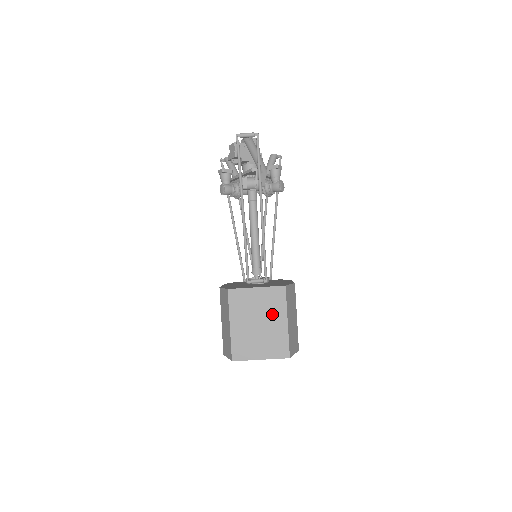
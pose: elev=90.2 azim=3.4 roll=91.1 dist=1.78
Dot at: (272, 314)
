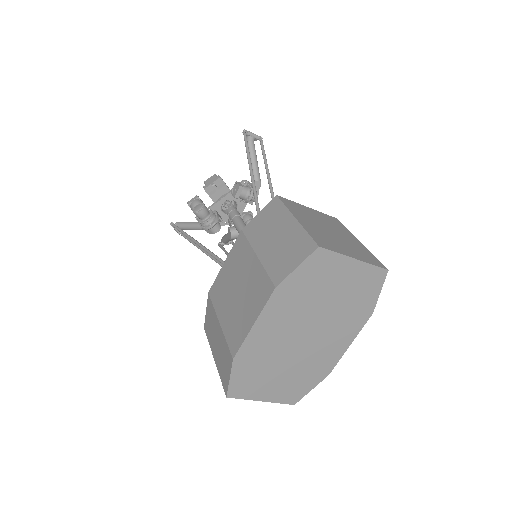
Dot at: (339, 230)
